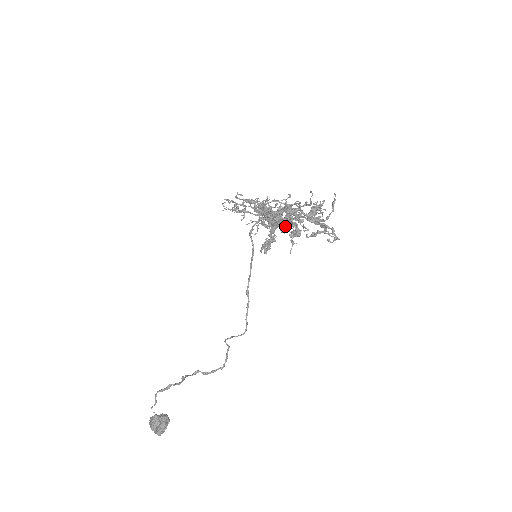
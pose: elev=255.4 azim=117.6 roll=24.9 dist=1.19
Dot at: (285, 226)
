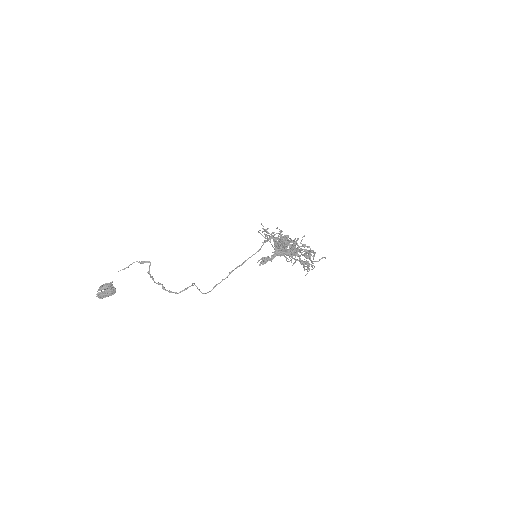
Dot at: (290, 241)
